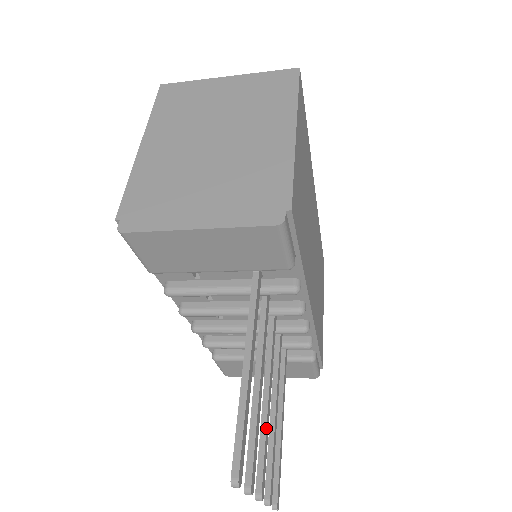
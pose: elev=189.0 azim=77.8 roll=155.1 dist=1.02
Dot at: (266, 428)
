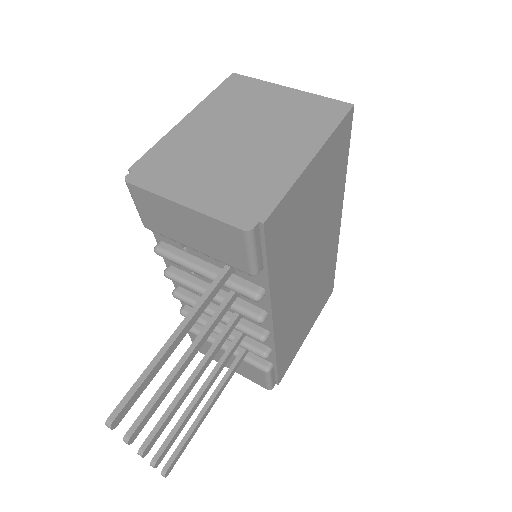
Dot at: (179, 401)
